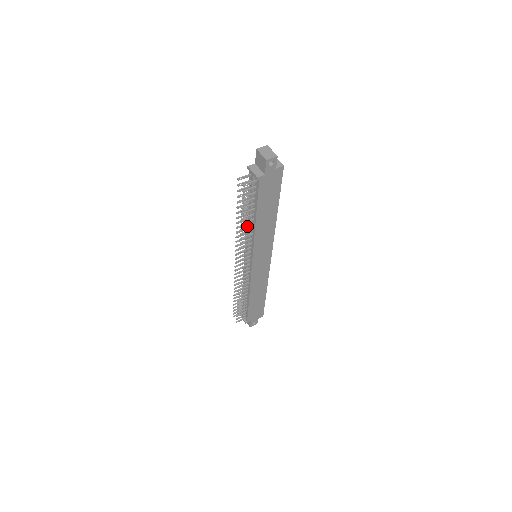
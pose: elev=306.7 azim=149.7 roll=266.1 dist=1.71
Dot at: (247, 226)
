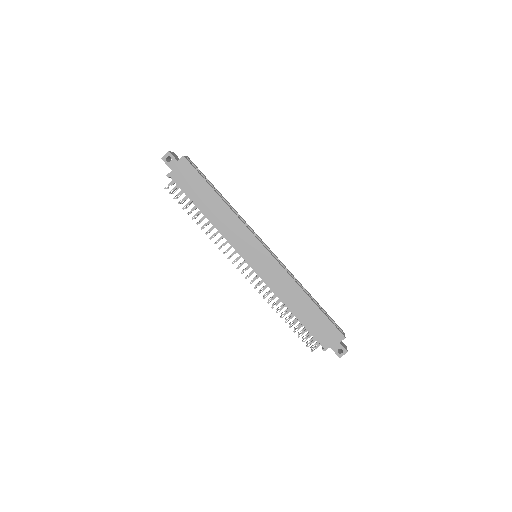
Dot at: (205, 224)
